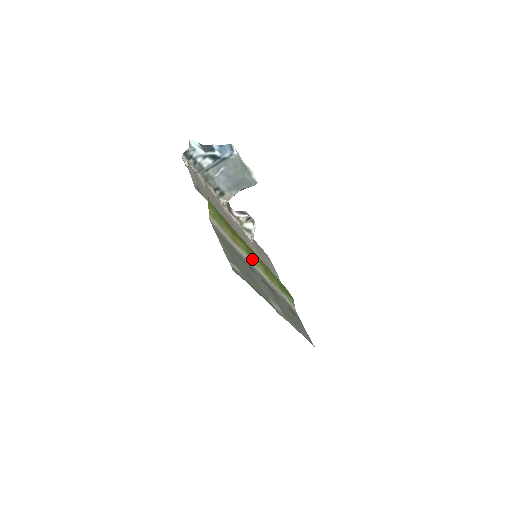
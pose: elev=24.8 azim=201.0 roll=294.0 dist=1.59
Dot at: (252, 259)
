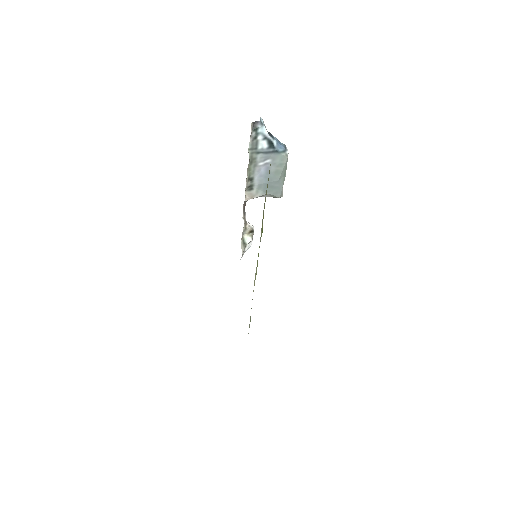
Dot at: occluded
